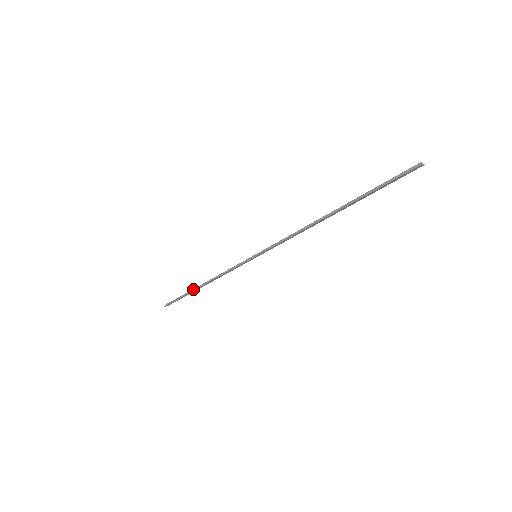
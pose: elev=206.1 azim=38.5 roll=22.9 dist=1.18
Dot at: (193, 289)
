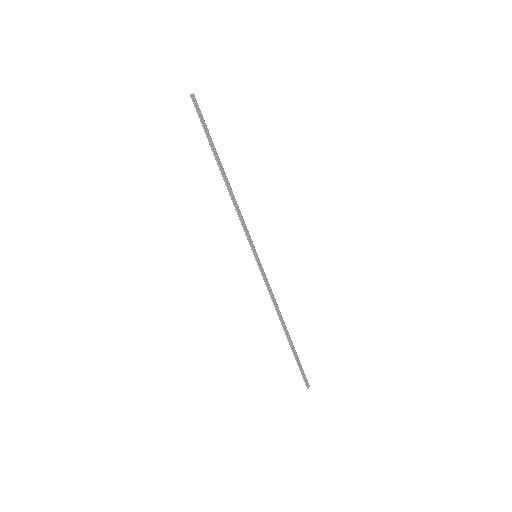
Dot at: occluded
